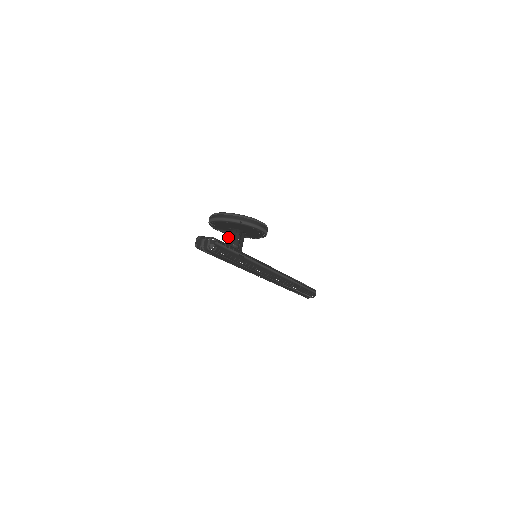
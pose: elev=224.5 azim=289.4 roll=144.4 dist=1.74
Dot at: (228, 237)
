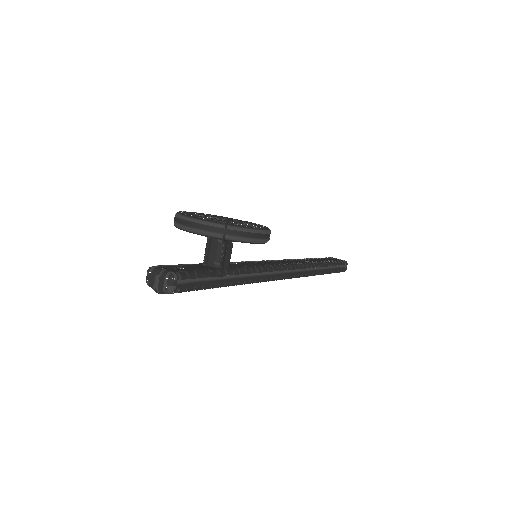
Dot at: (206, 247)
